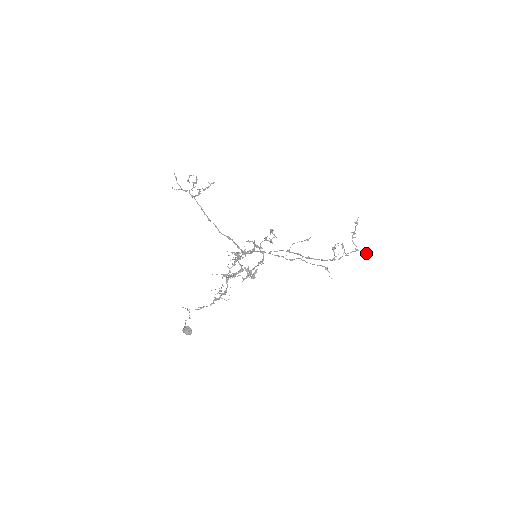
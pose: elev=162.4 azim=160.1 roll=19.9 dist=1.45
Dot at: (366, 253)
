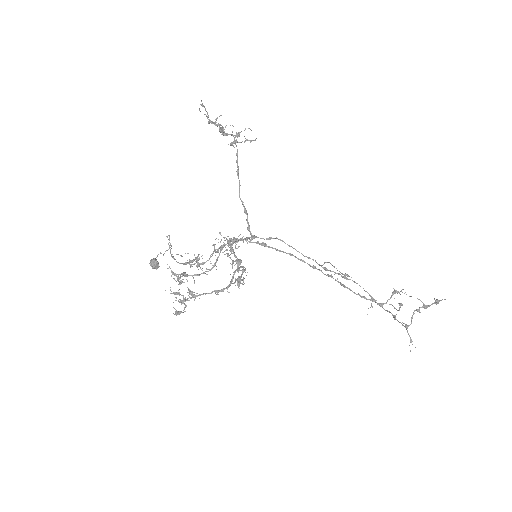
Dot at: (411, 342)
